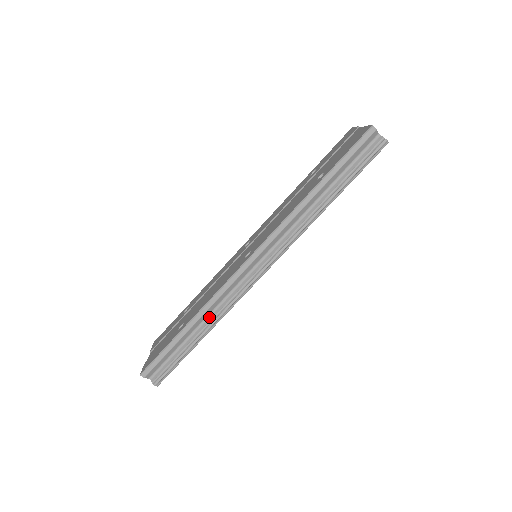
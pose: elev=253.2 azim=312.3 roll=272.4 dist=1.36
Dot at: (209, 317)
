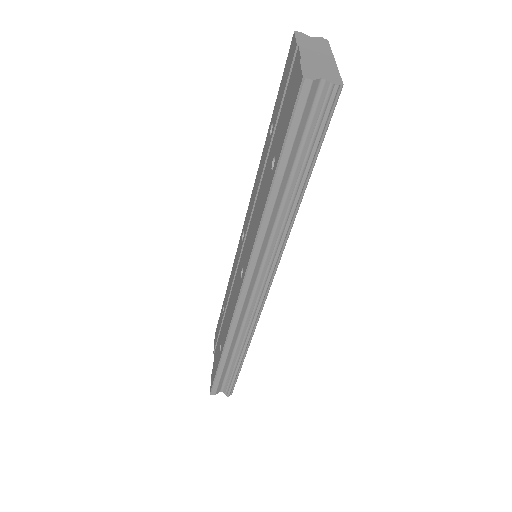
Dot at: (239, 339)
